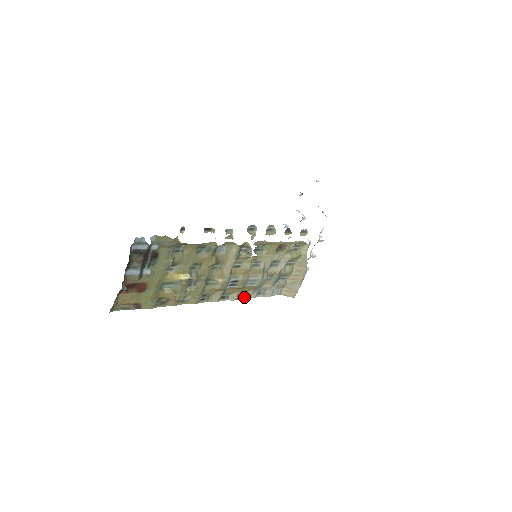
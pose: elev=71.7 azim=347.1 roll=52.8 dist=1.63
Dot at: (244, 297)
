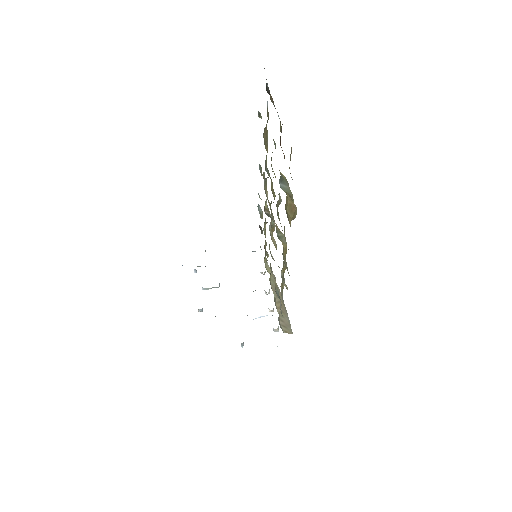
Dot at: (283, 301)
